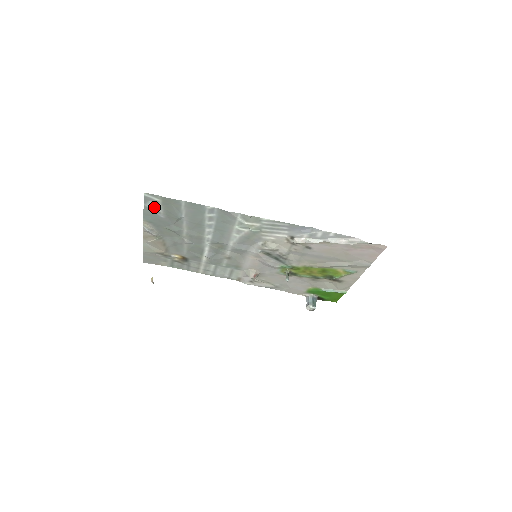
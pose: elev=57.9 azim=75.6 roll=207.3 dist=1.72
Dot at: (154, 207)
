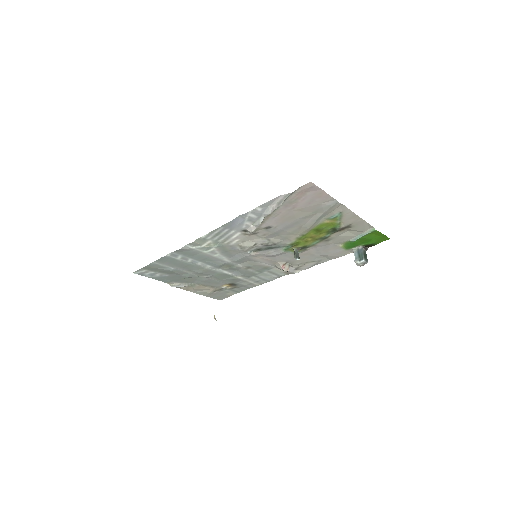
Dot at: (153, 274)
